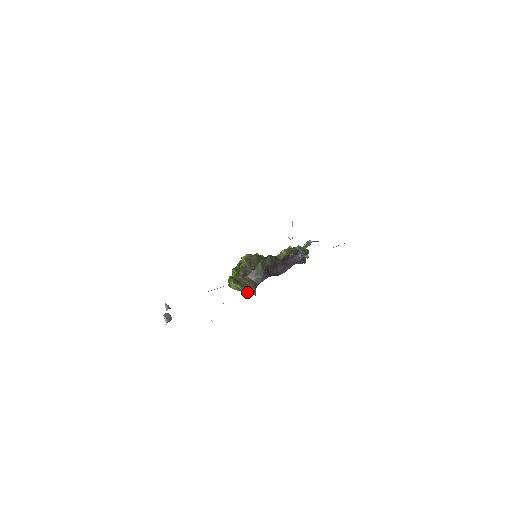
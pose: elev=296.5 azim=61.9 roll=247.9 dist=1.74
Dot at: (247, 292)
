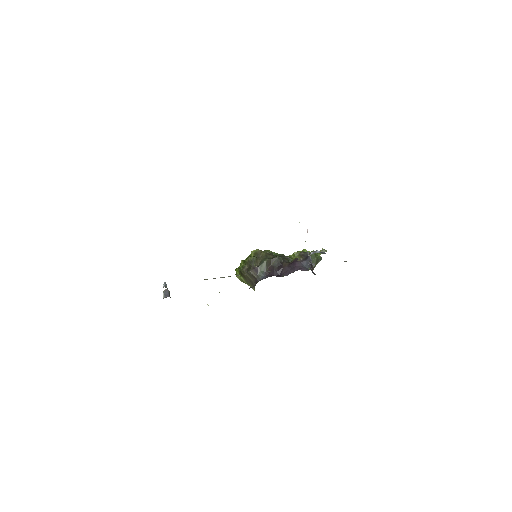
Dot at: (249, 285)
